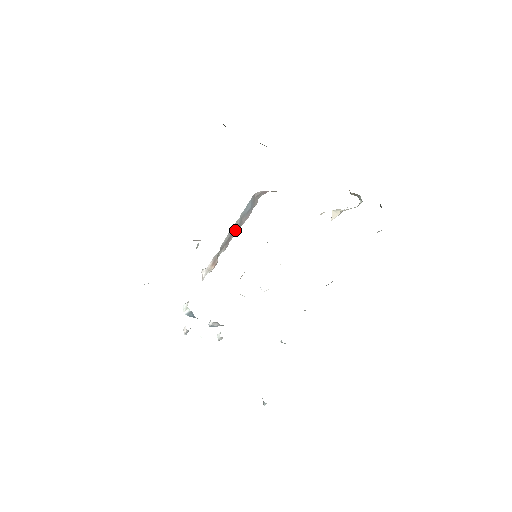
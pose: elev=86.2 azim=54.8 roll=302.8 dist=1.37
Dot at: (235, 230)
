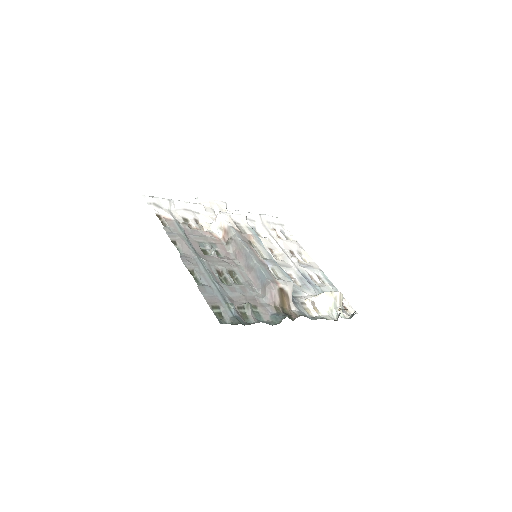
Dot at: (246, 261)
